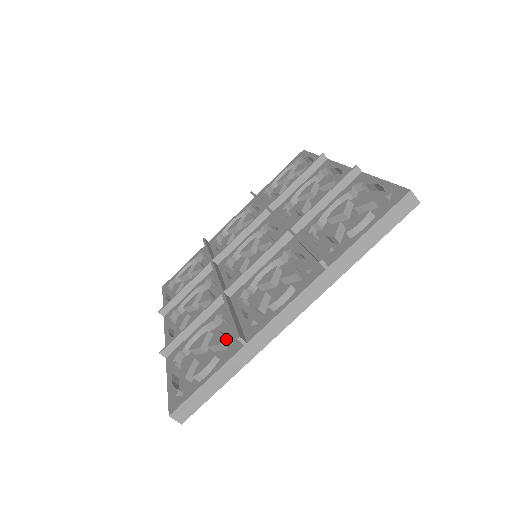
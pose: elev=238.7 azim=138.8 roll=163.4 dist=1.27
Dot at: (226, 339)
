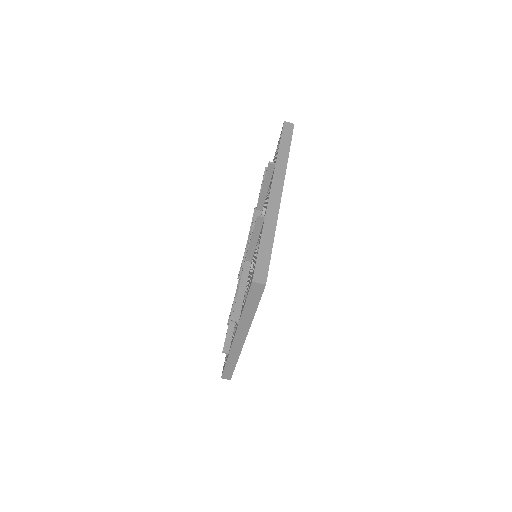
Dot at: occluded
